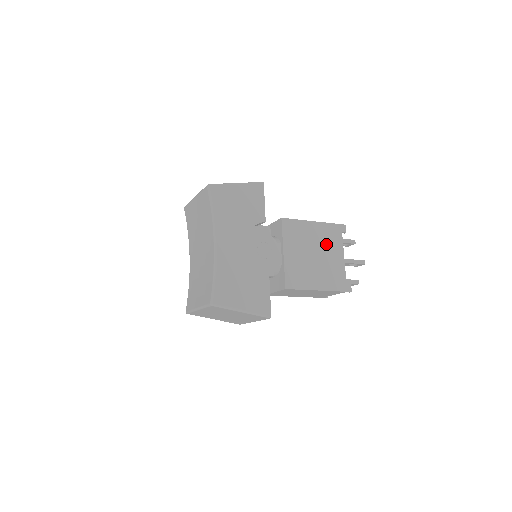
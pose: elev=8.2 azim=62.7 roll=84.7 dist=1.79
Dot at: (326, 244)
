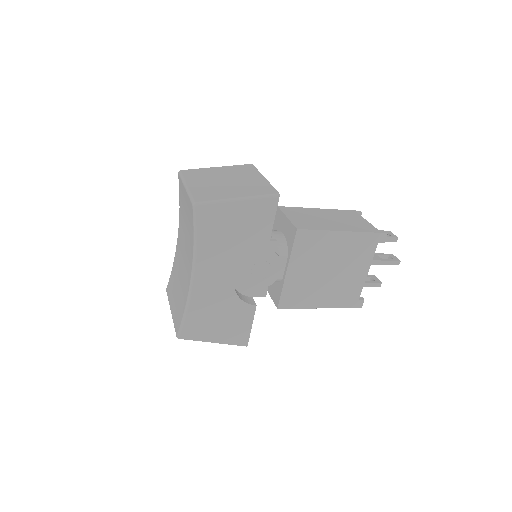
Dot at: (349, 258)
